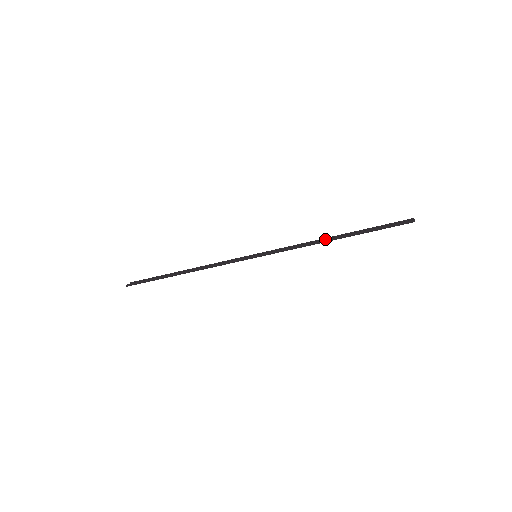
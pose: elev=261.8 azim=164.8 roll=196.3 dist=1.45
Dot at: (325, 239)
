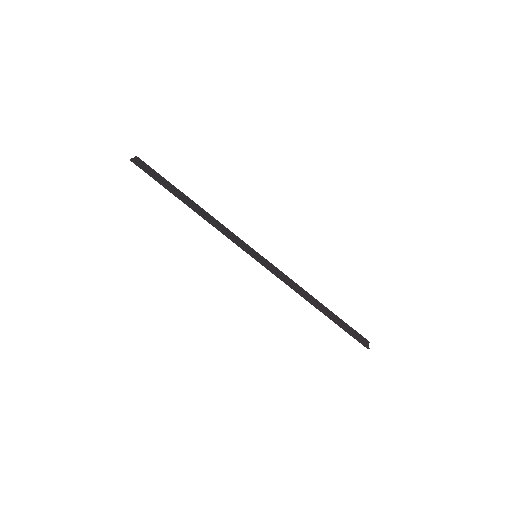
Dot at: (311, 301)
